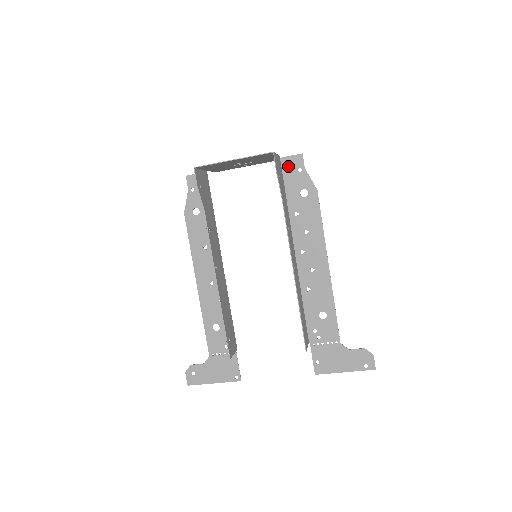
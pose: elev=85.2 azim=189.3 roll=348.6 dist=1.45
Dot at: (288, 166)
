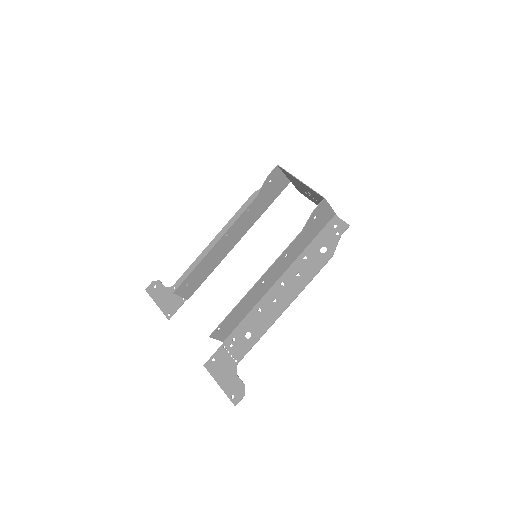
Dot at: (334, 224)
